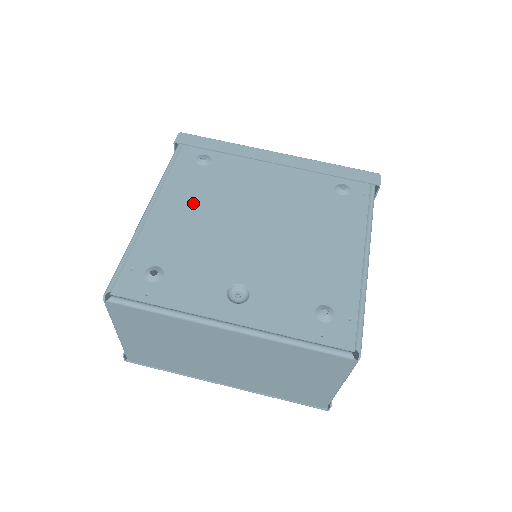
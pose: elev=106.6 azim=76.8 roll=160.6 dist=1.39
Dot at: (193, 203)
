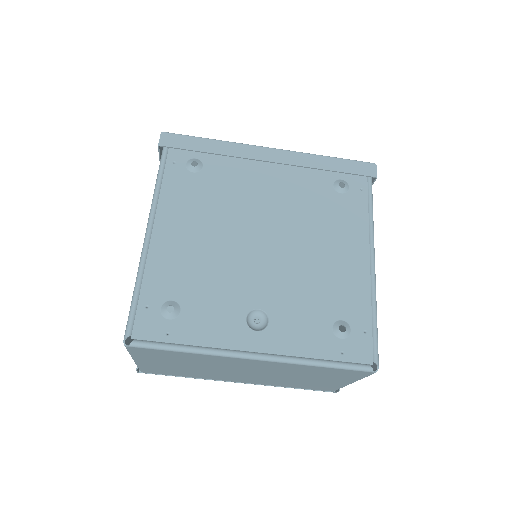
Dot at: (194, 221)
